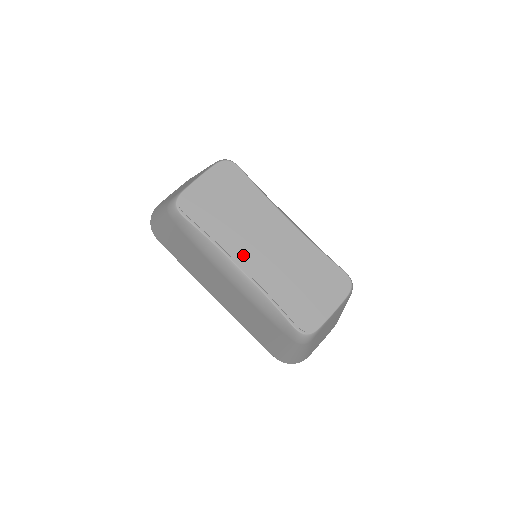
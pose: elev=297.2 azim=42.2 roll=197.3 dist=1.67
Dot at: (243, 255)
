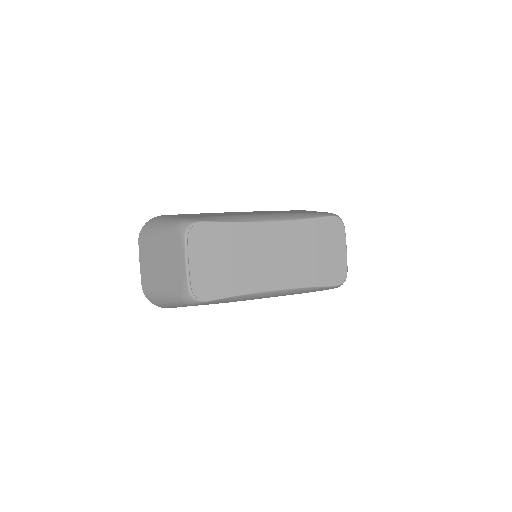
Dot at: (268, 281)
